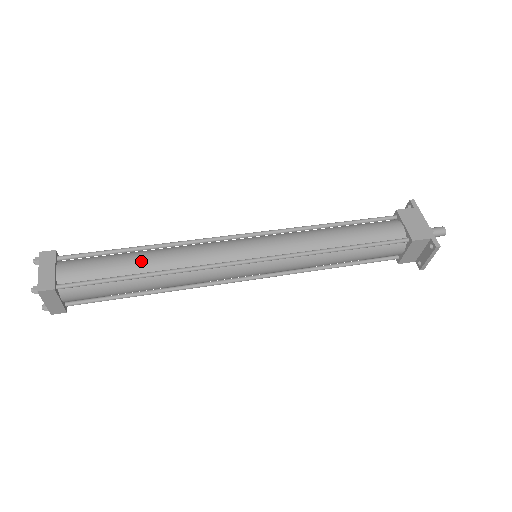
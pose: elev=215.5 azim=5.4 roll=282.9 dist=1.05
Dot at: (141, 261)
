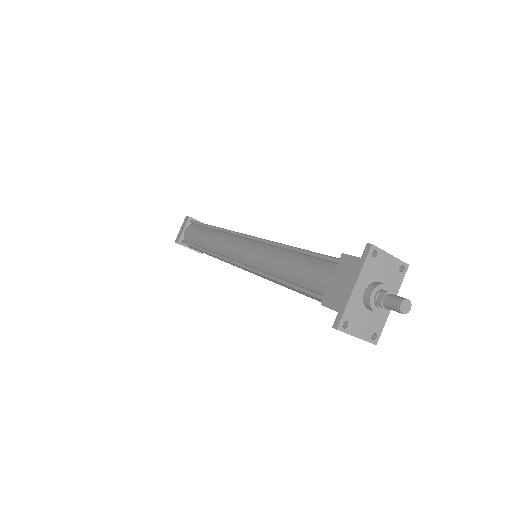
Dot at: (203, 238)
